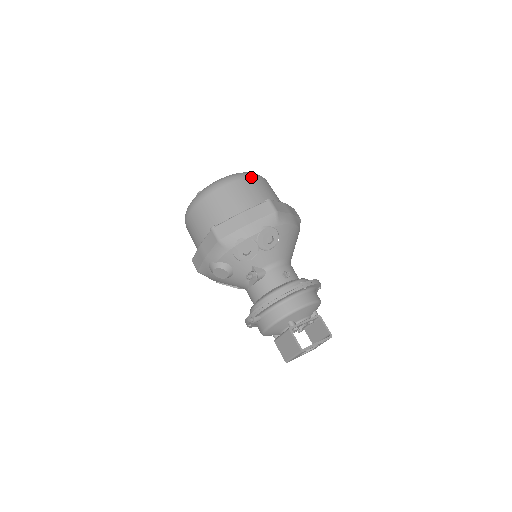
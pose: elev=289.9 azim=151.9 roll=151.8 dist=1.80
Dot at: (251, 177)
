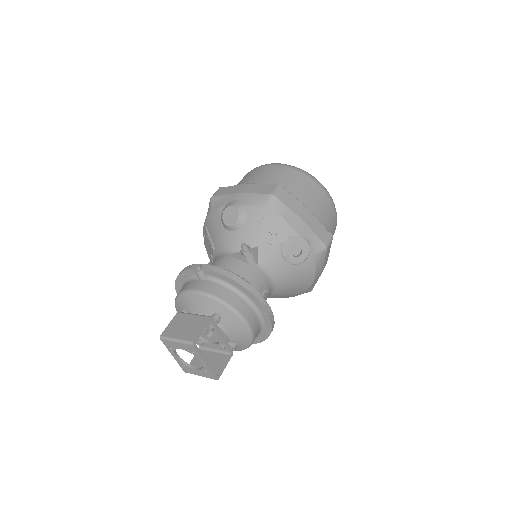
Dot at: (336, 215)
